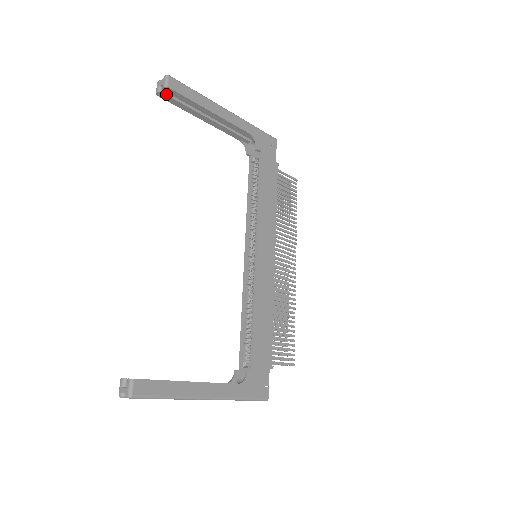
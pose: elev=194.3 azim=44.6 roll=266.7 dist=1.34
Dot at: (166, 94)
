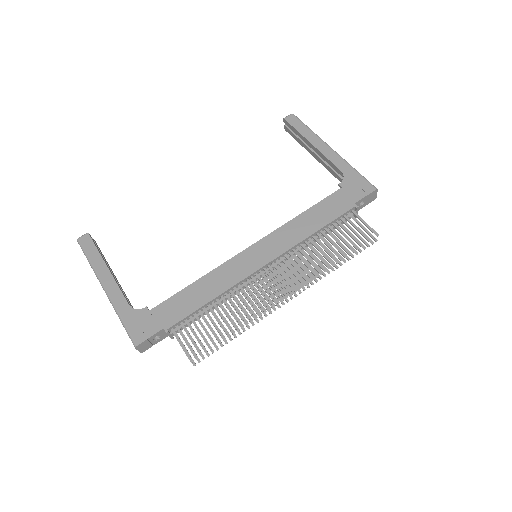
Dot at: (288, 128)
